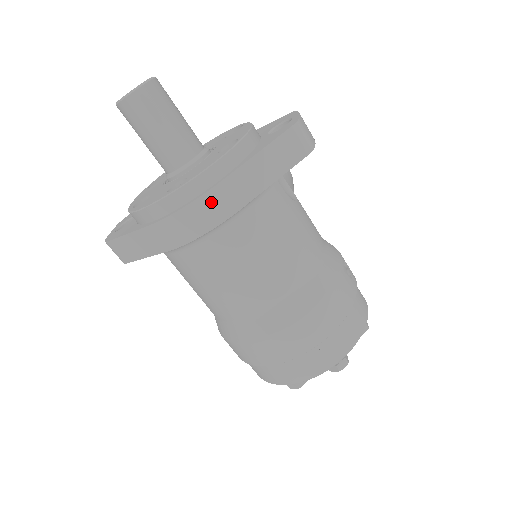
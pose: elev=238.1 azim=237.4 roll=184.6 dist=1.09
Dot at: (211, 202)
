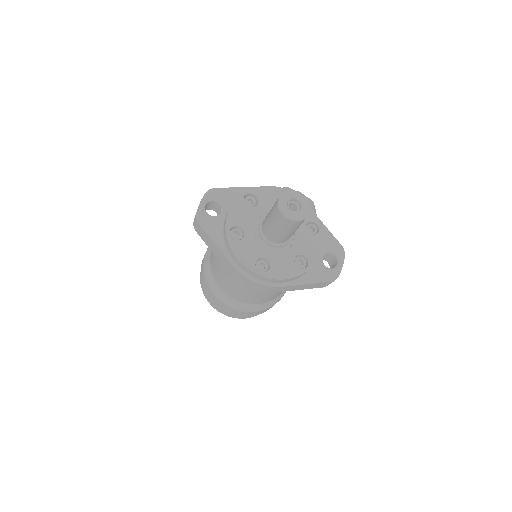
Dot at: (268, 288)
